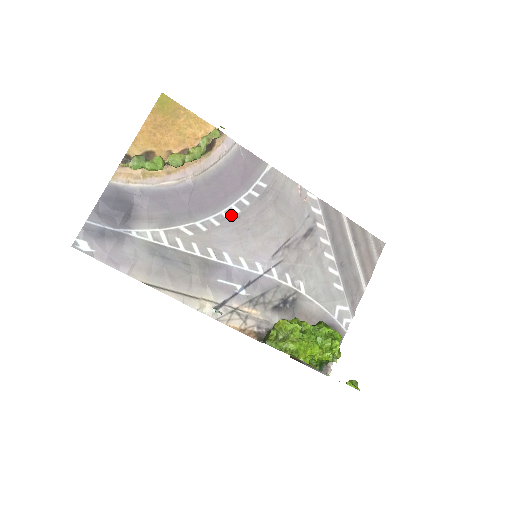
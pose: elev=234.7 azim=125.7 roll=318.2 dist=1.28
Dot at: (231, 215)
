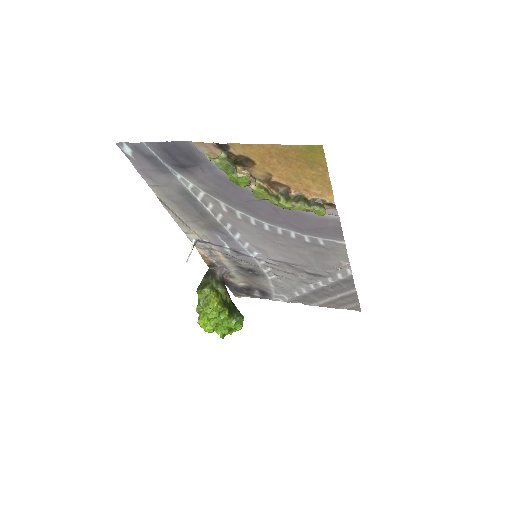
Dot at: (271, 229)
